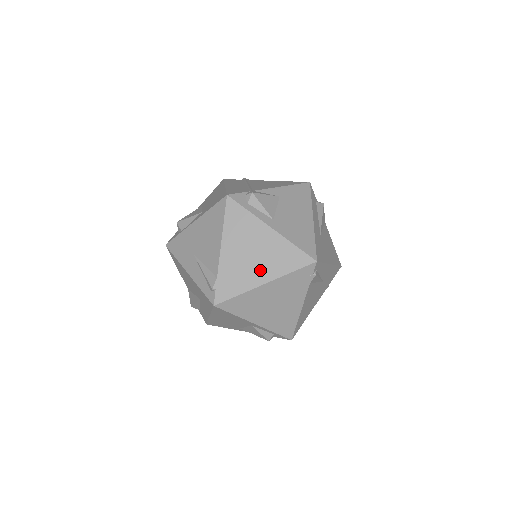
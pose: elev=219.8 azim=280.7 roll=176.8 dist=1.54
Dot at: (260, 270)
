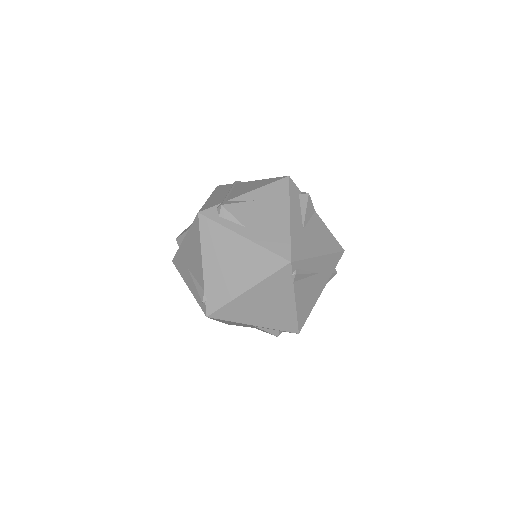
Dot at: (240, 278)
